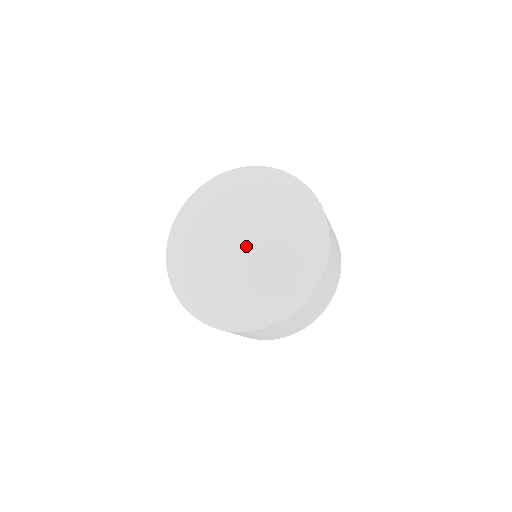
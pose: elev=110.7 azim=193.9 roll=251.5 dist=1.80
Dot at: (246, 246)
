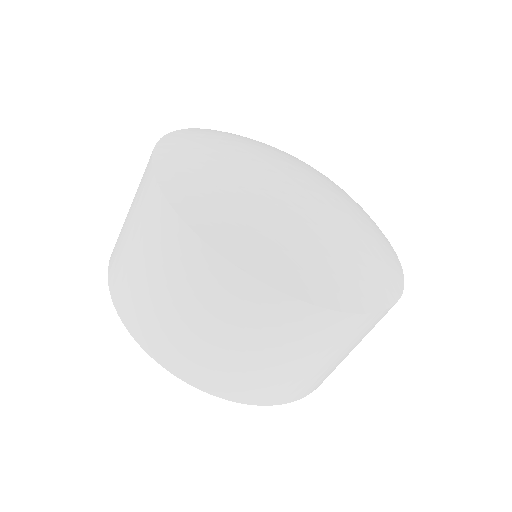
Dot at: (314, 194)
